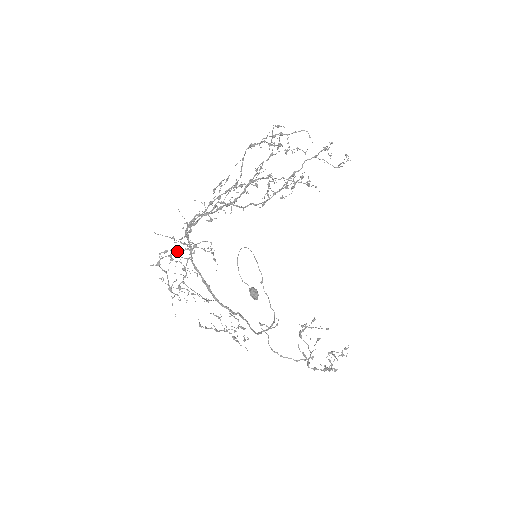
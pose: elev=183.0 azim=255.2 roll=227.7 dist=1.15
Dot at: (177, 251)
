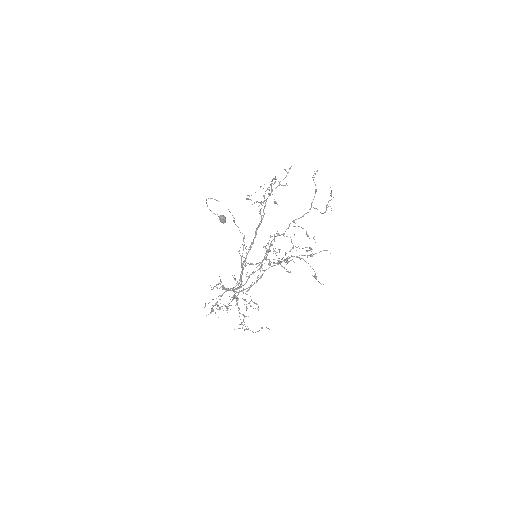
Dot at: (212, 289)
